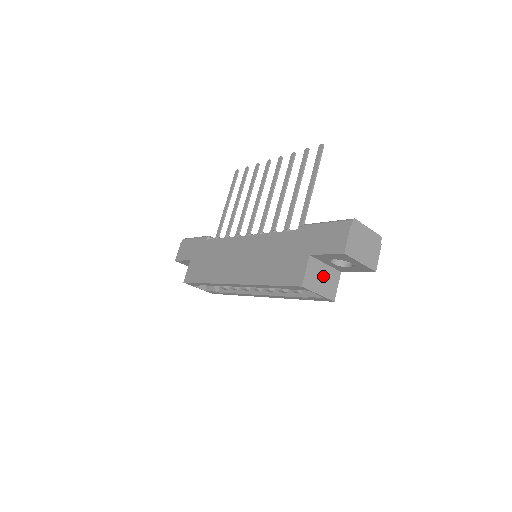
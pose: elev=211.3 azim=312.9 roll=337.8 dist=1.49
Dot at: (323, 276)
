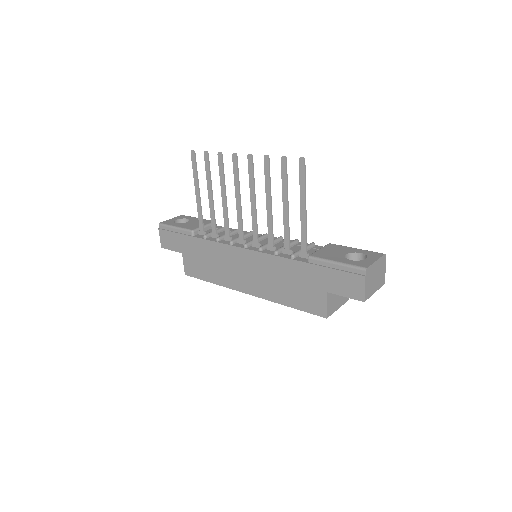
Dot at: occluded
